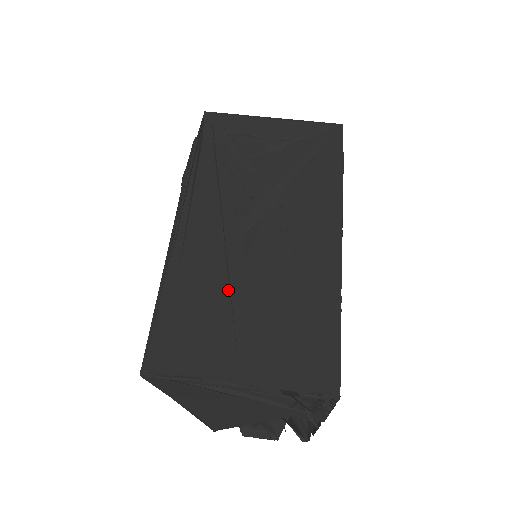
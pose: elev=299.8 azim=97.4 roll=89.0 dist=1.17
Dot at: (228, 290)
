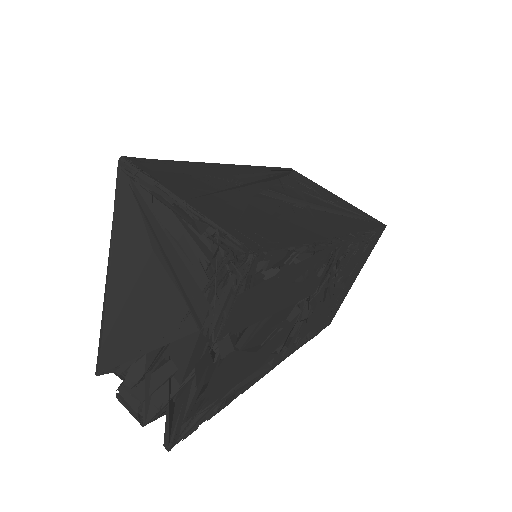
Dot at: (225, 190)
